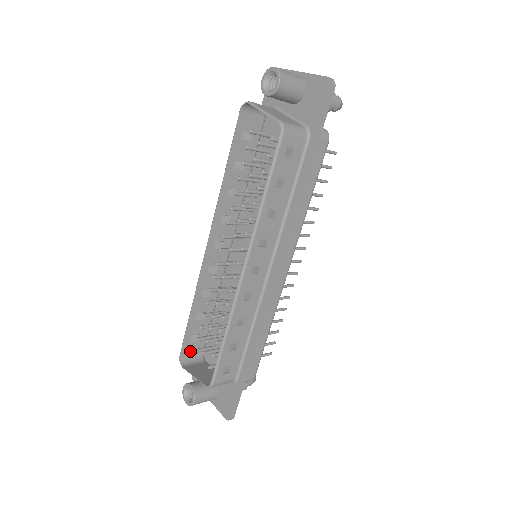
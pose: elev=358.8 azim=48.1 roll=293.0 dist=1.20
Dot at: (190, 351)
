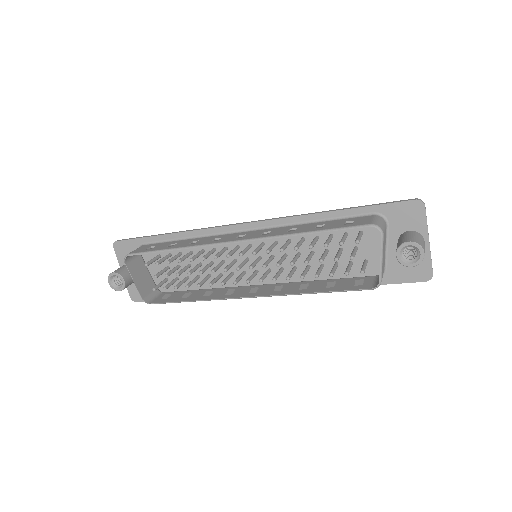
Dot at: occluded
